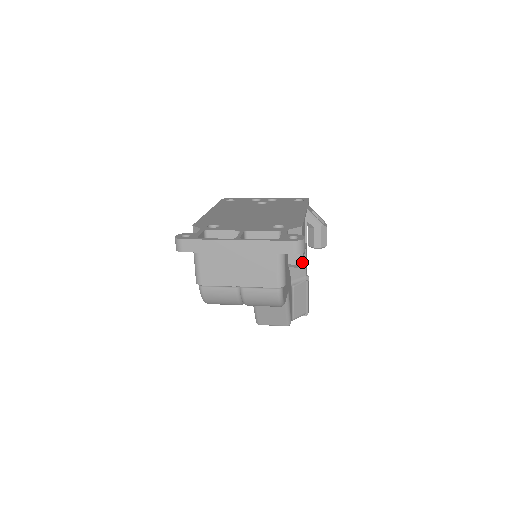
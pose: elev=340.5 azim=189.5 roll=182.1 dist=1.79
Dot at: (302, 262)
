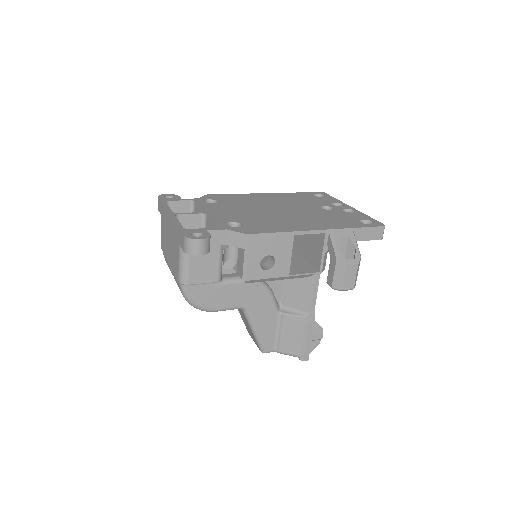
Dot at: (246, 278)
